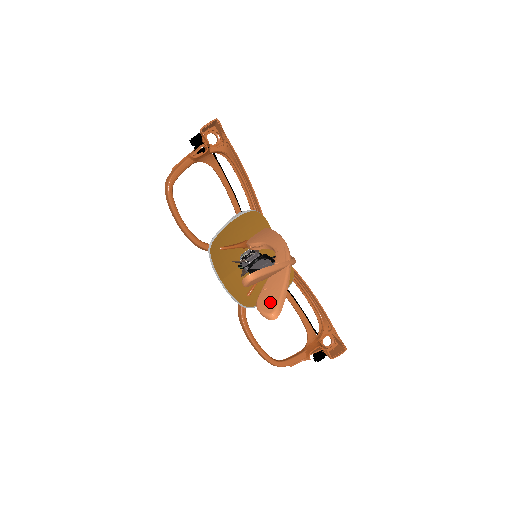
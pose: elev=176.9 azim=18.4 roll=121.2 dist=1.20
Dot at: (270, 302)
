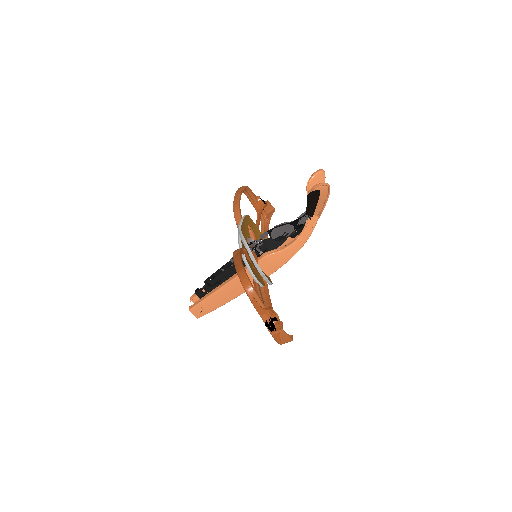
Dot at: (323, 189)
